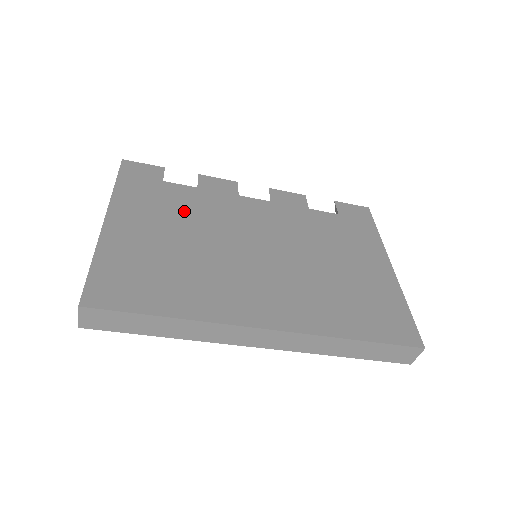
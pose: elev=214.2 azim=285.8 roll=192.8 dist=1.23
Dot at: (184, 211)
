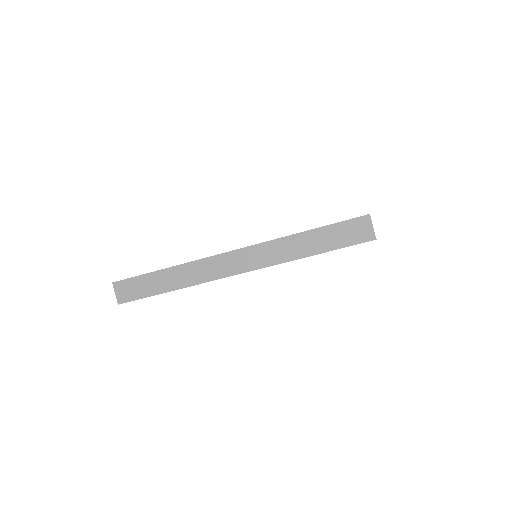
Dot at: occluded
